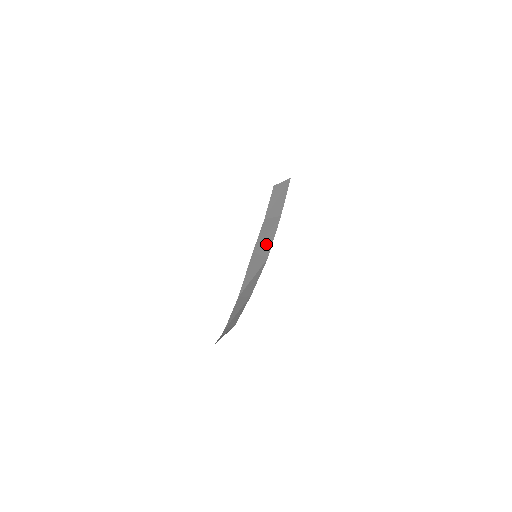
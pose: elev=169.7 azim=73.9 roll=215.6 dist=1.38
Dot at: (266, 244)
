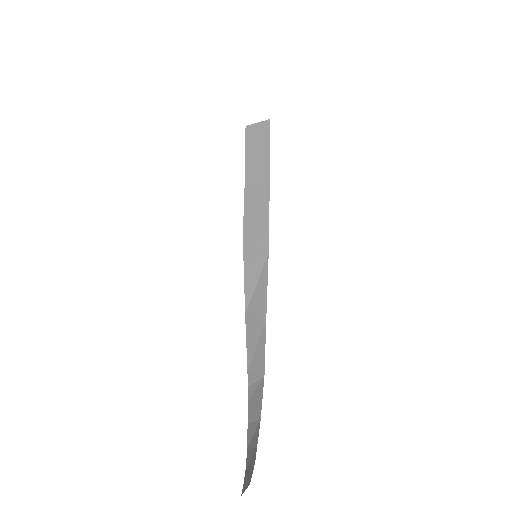
Dot at: (260, 229)
